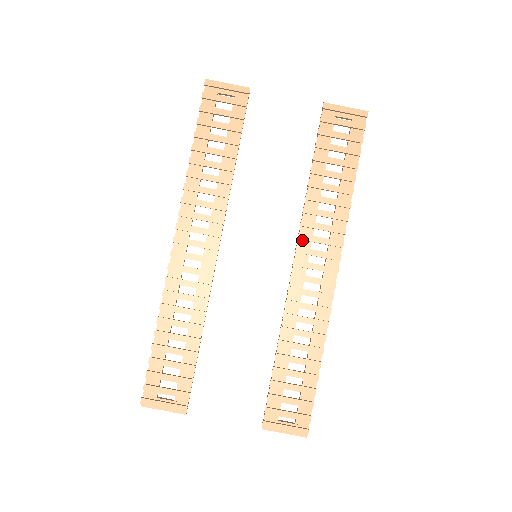
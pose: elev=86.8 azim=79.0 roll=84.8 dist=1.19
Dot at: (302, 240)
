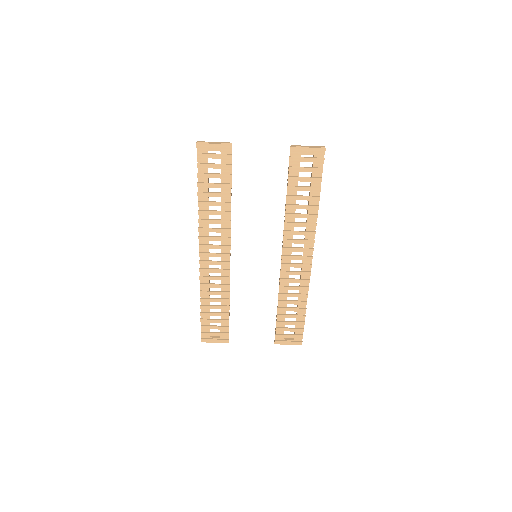
Dot at: (286, 242)
